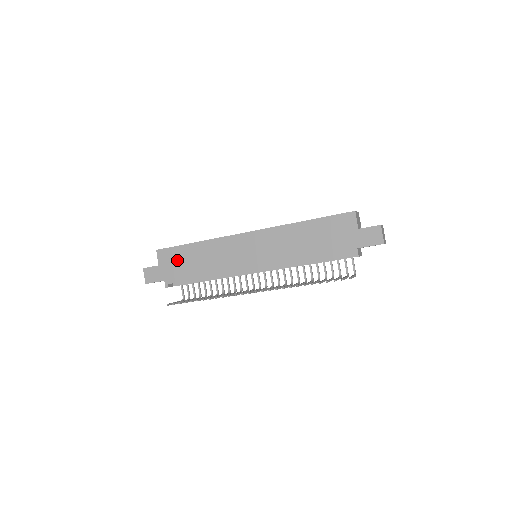
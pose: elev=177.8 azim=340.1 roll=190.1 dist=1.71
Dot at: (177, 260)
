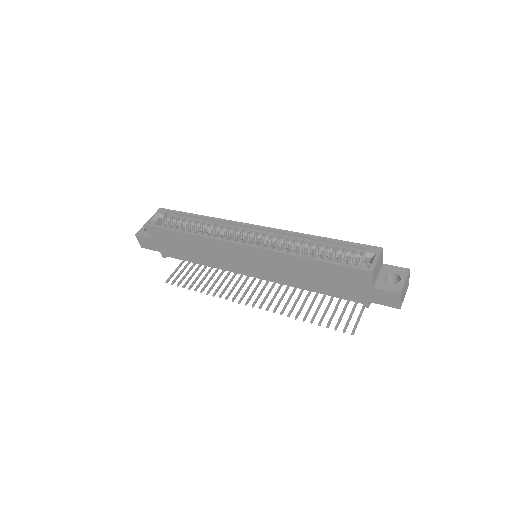
Dot at: (169, 241)
